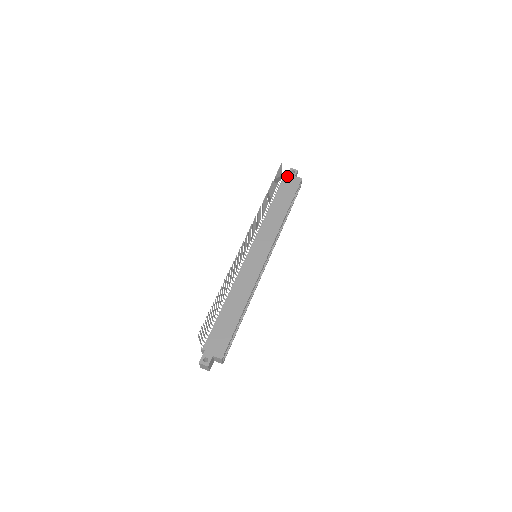
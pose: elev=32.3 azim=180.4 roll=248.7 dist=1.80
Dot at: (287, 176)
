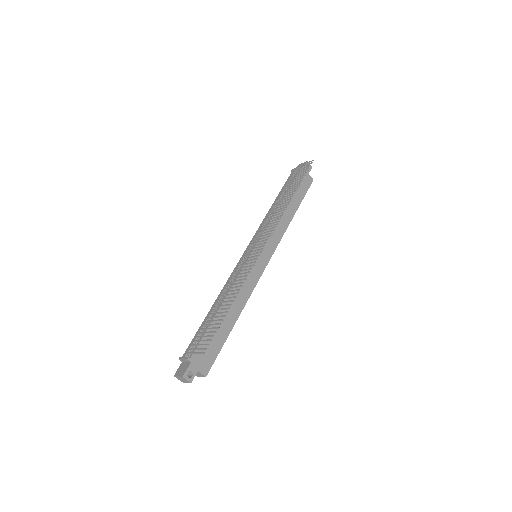
Dot at: occluded
